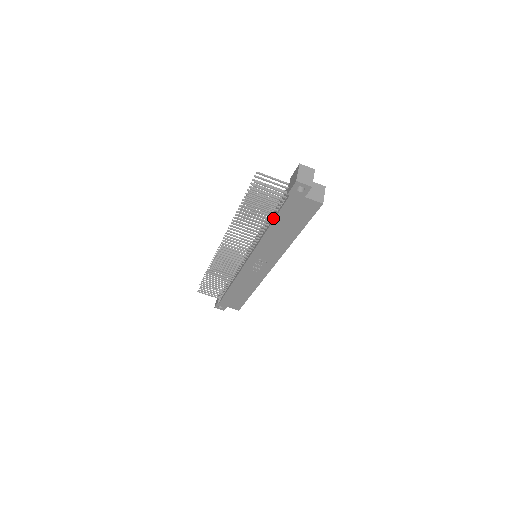
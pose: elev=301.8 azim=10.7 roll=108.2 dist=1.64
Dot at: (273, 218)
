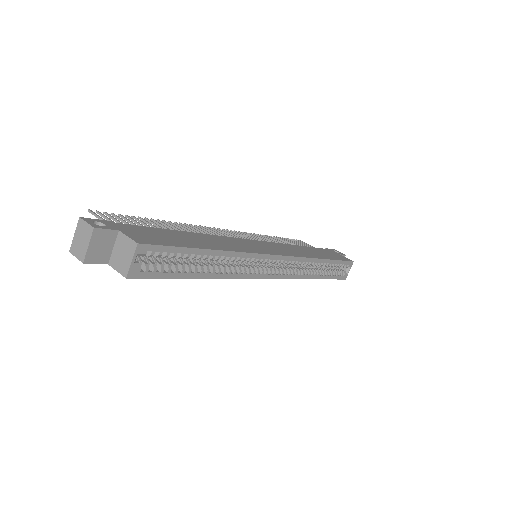
Dot at: occluded
